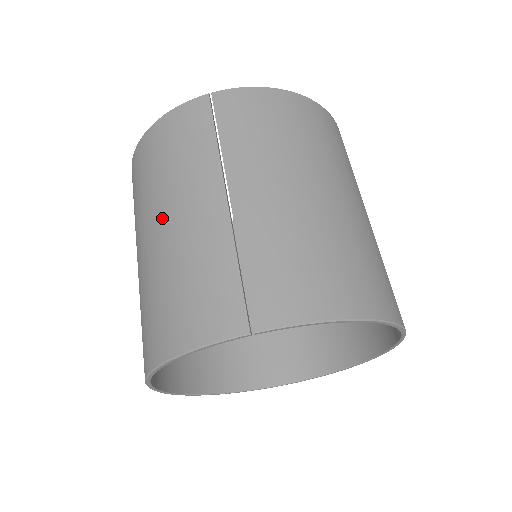
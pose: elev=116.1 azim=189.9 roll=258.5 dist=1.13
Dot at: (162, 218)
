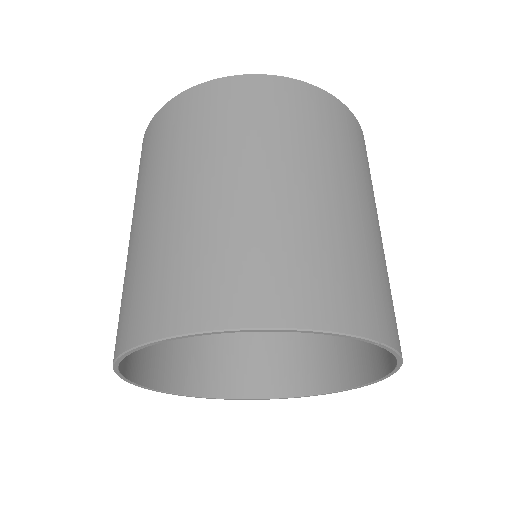
Dot at: (293, 175)
